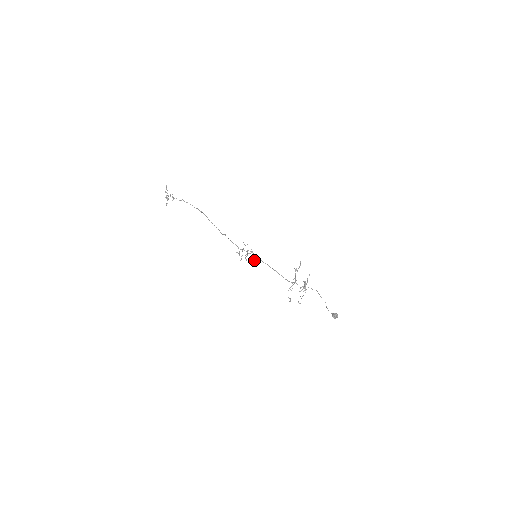
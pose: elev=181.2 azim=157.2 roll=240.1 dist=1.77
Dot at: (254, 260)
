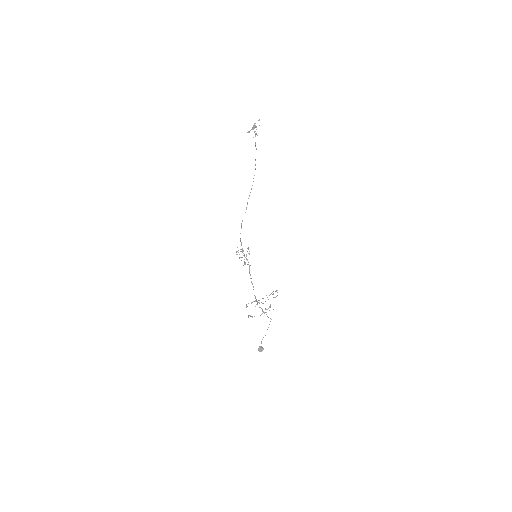
Dot at: (245, 264)
